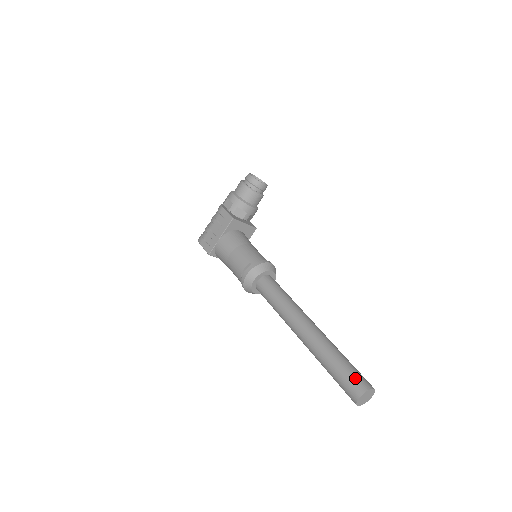
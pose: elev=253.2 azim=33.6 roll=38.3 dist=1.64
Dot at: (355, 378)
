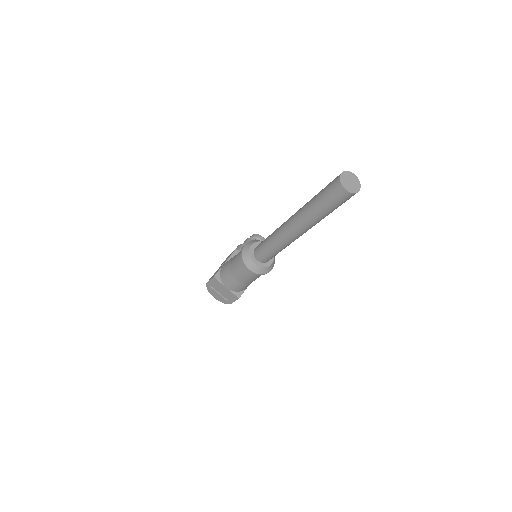
Dot at: occluded
